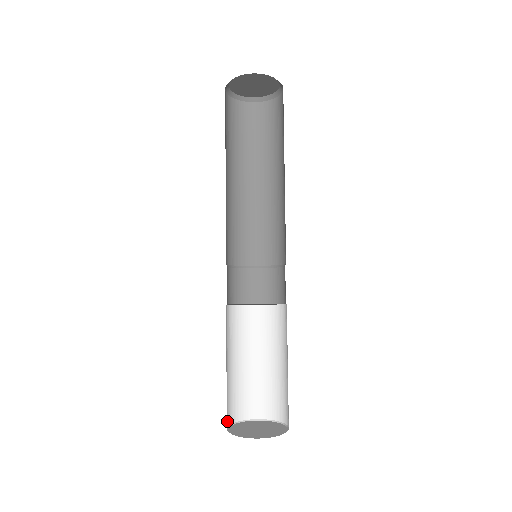
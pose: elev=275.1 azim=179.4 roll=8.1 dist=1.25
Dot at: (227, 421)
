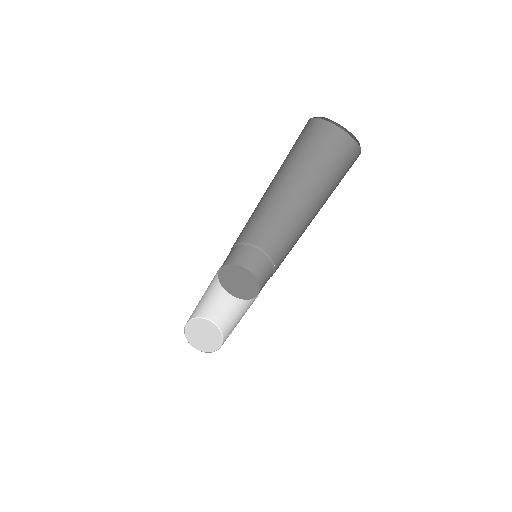
Dot at: occluded
